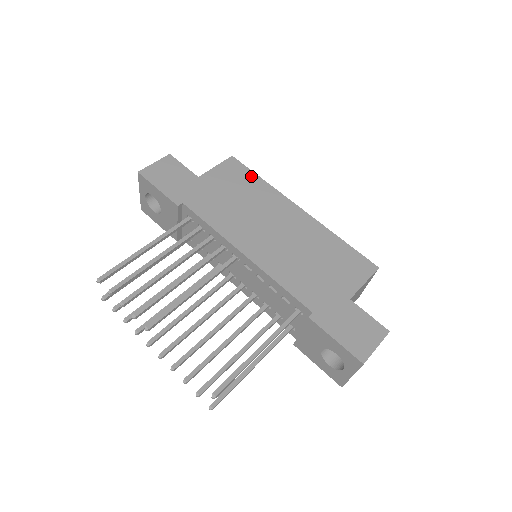
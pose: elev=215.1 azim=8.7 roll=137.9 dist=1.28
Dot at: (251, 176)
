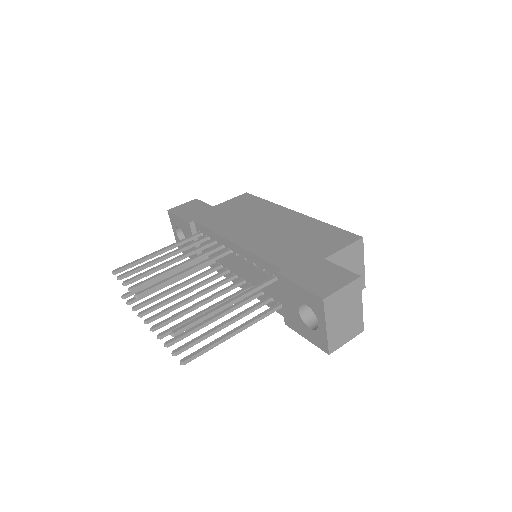
Dot at: (258, 200)
